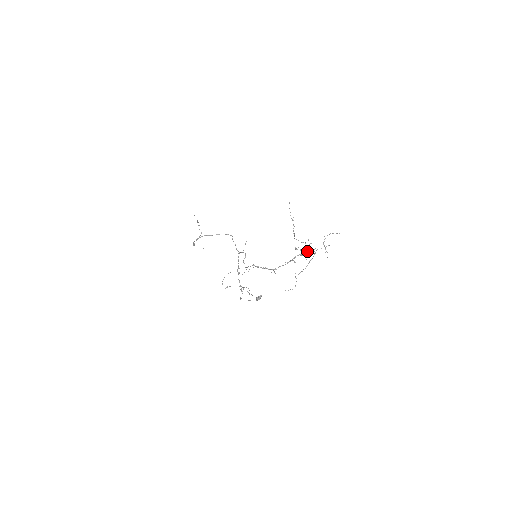
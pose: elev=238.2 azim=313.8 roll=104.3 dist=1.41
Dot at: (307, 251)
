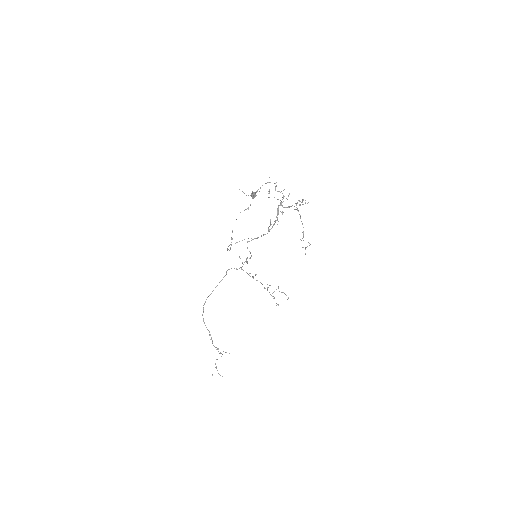
Dot at: (282, 197)
